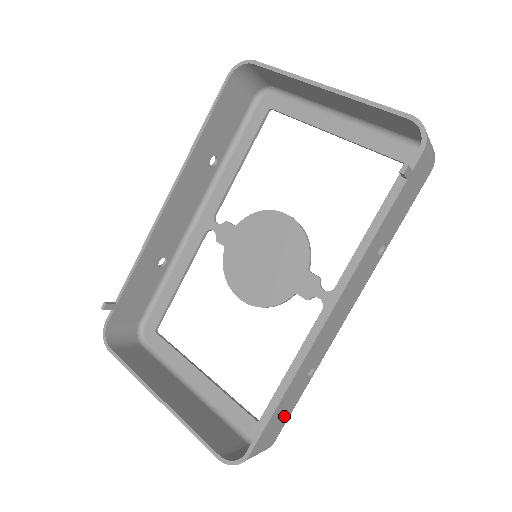
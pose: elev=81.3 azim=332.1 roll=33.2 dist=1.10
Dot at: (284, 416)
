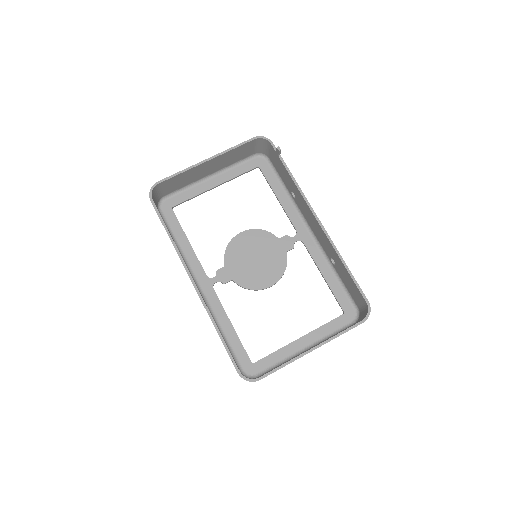
Dot at: occluded
